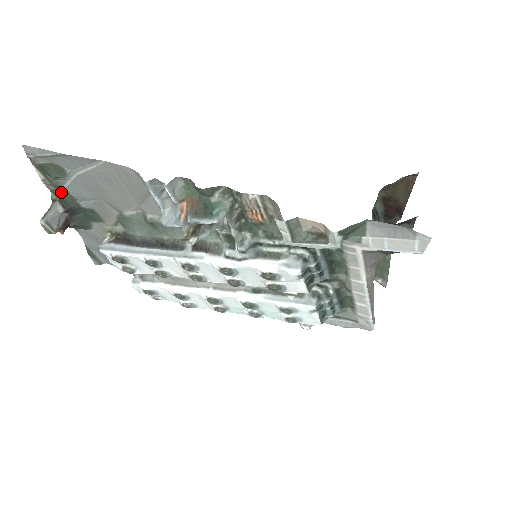
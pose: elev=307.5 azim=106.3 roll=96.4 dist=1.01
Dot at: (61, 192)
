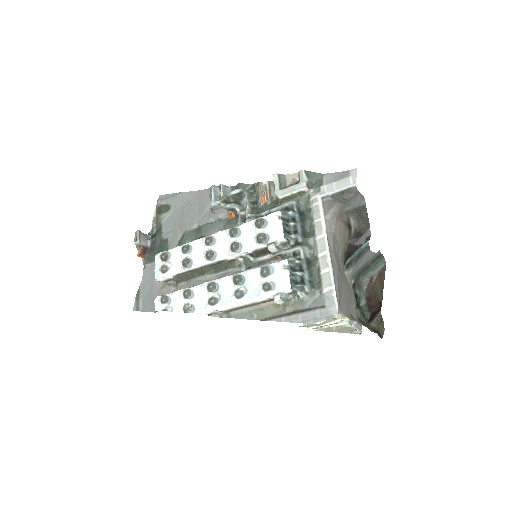
Dot at: (157, 229)
